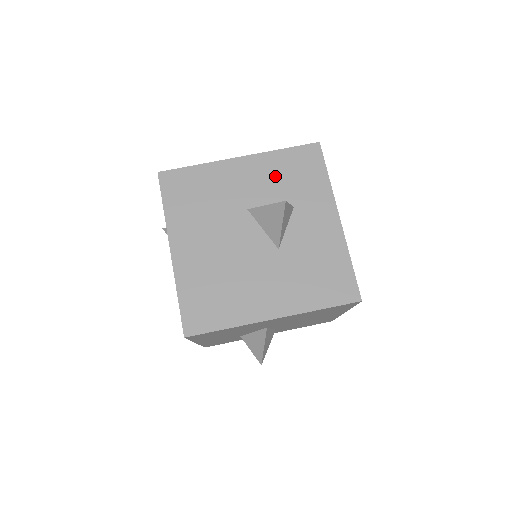
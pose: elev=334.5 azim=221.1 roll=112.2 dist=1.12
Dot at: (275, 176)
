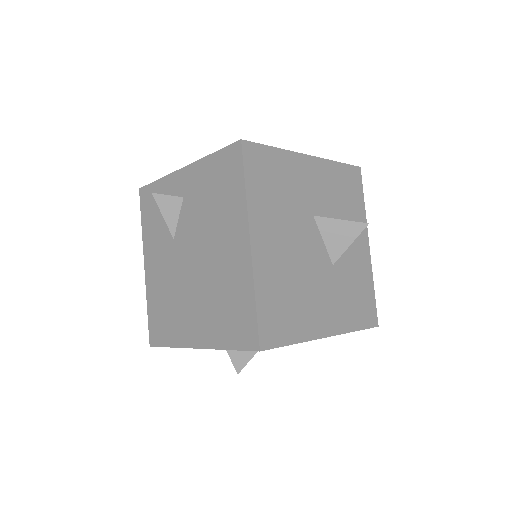
Dot at: (333, 188)
